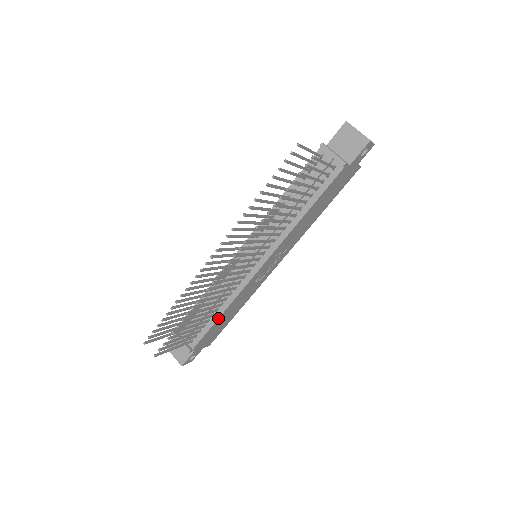
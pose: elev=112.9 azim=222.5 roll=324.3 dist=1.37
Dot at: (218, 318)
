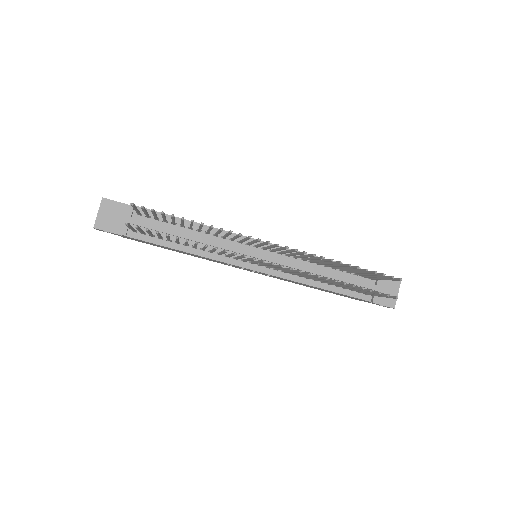
Dot at: (179, 250)
